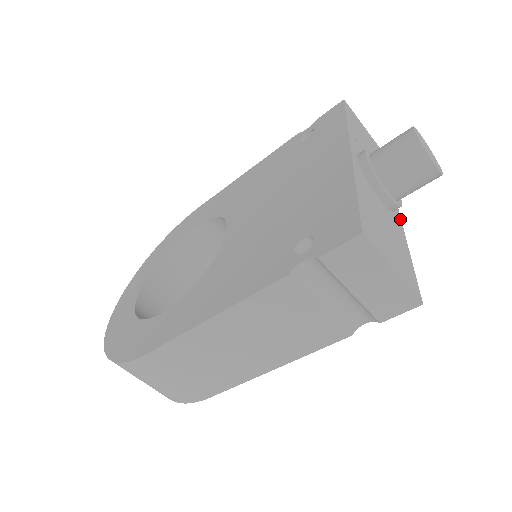
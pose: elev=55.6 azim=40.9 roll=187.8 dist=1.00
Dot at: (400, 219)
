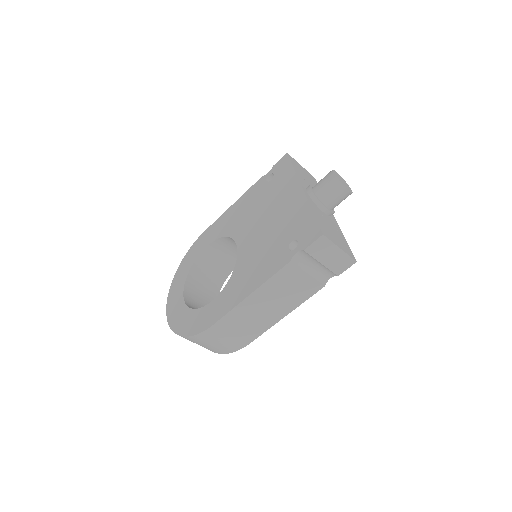
Dot at: (335, 219)
